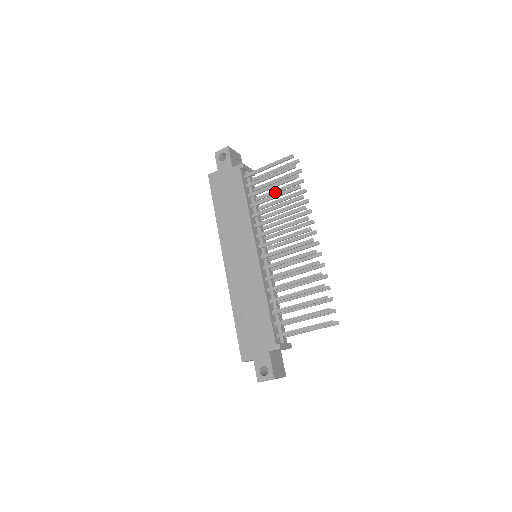
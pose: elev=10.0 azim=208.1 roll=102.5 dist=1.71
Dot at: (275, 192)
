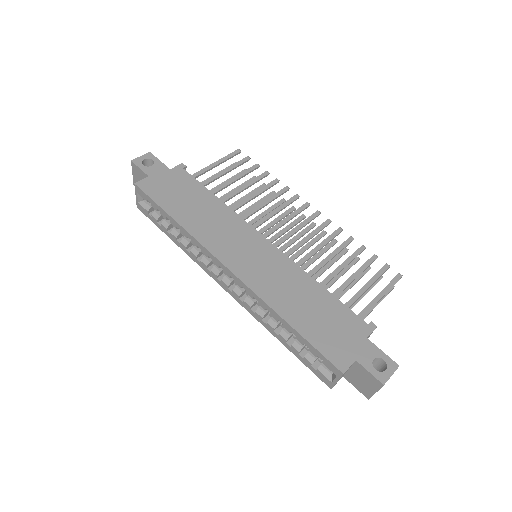
Dot at: occluded
